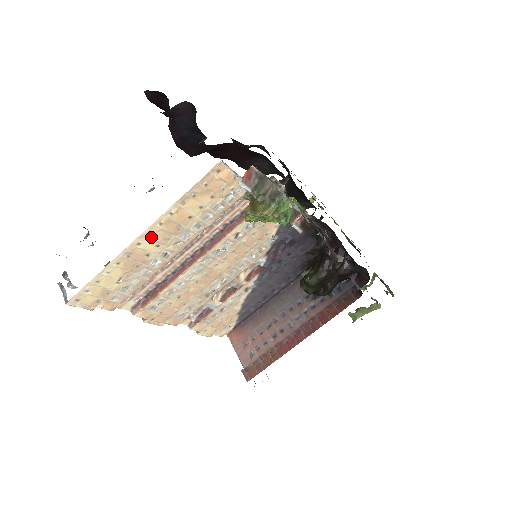
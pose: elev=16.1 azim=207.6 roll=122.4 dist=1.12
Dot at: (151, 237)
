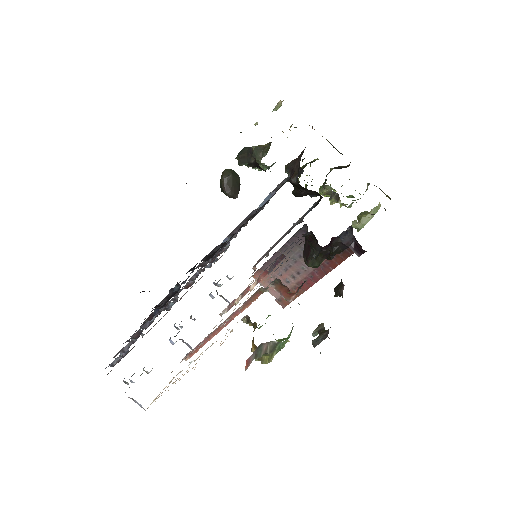
Dot at: occluded
